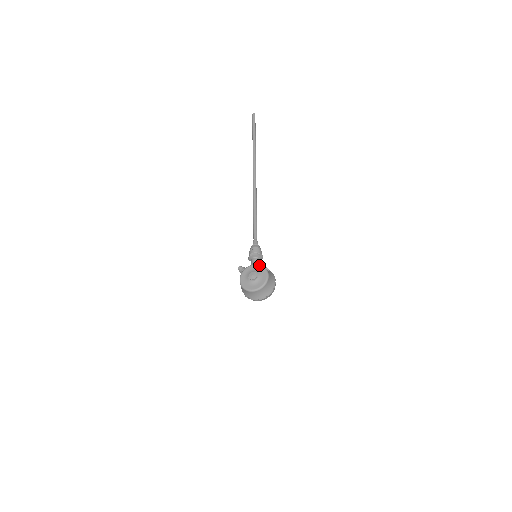
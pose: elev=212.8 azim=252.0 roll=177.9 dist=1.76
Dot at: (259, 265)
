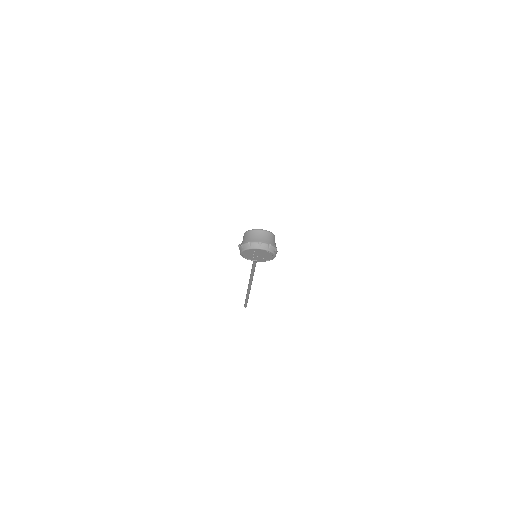
Dot at: occluded
